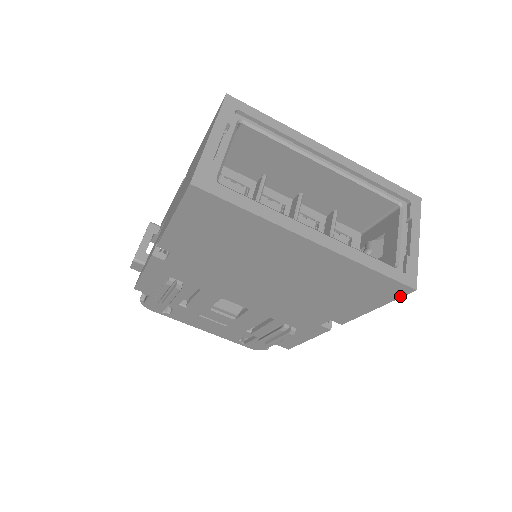
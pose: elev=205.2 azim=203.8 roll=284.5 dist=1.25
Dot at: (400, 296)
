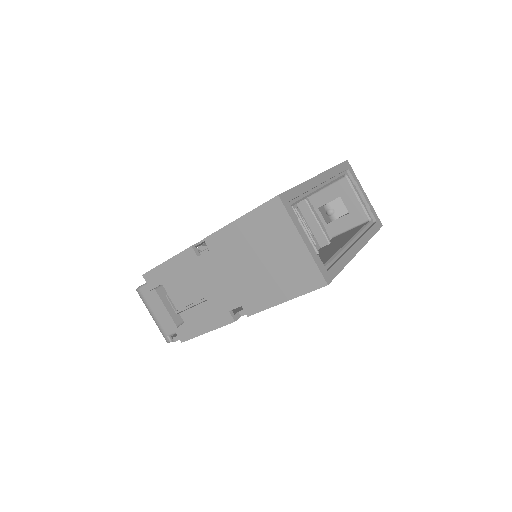
Dot at: occluded
